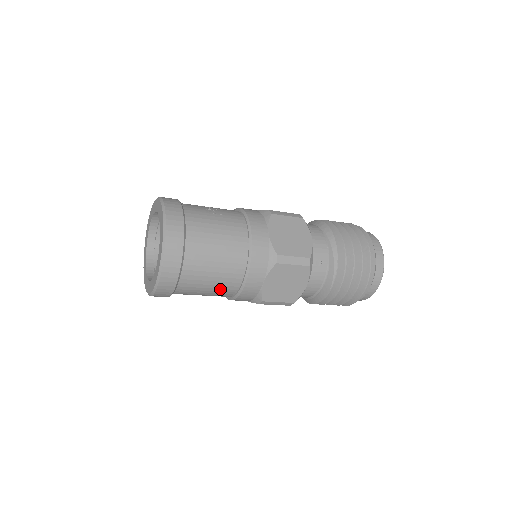
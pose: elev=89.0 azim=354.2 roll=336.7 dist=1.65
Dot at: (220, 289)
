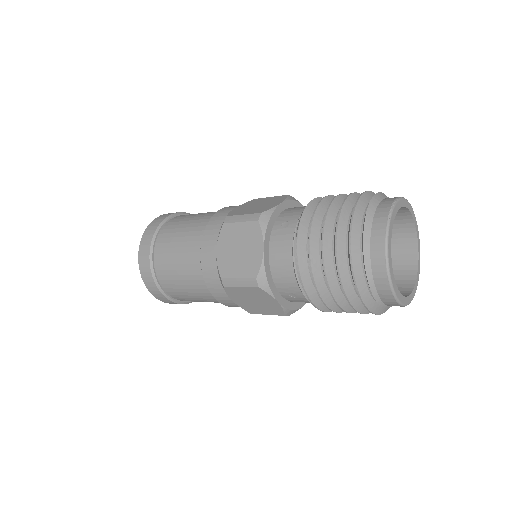
Dot at: (188, 270)
